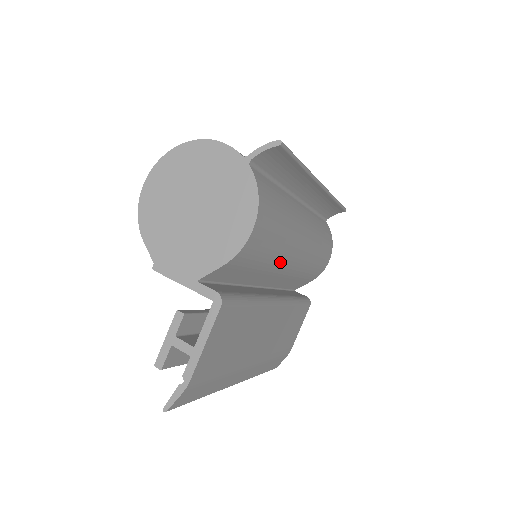
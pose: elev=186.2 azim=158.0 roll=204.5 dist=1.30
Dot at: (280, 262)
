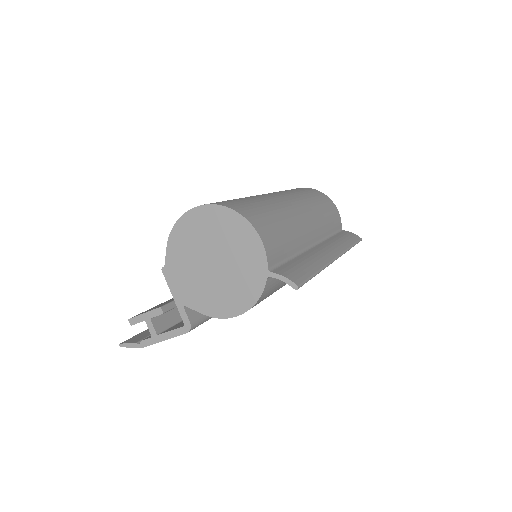
Dot at: occluded
